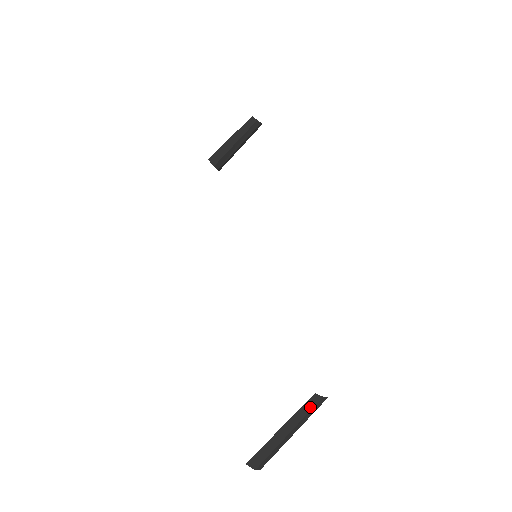
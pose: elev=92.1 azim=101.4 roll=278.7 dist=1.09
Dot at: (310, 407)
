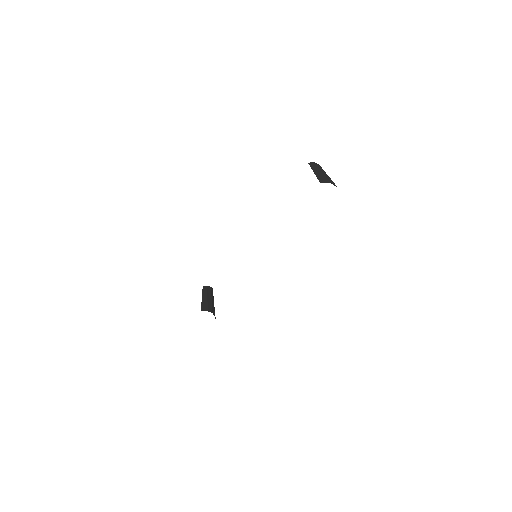
Dot at: (314, 165)
